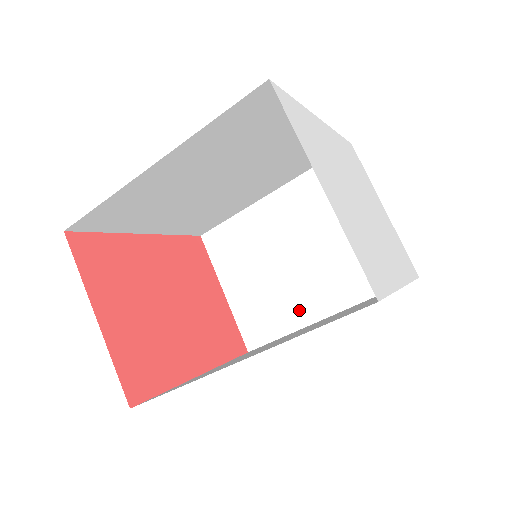
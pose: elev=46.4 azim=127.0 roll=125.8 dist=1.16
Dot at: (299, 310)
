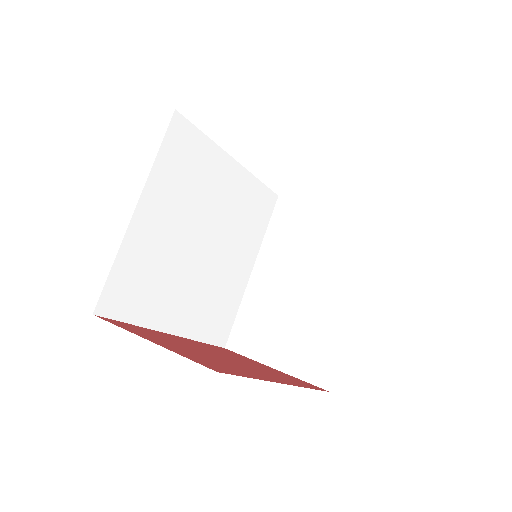
Dot at: (337, 314)
